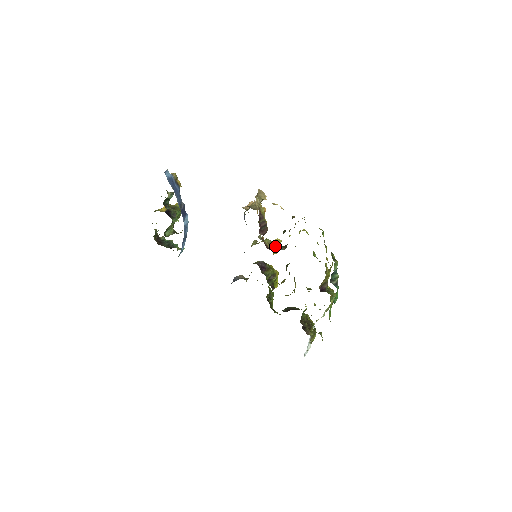
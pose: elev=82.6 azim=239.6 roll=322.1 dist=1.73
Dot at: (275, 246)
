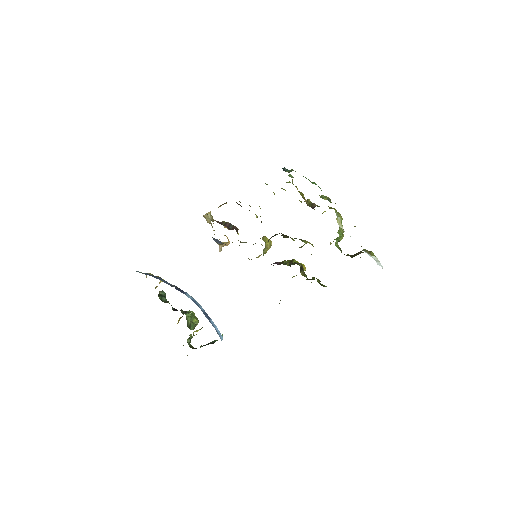
Dot at: occluded
